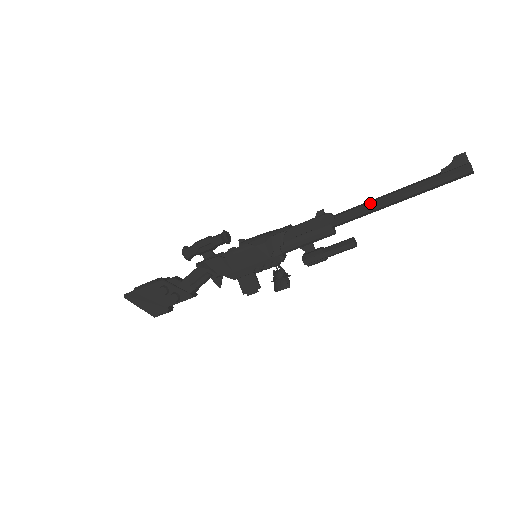
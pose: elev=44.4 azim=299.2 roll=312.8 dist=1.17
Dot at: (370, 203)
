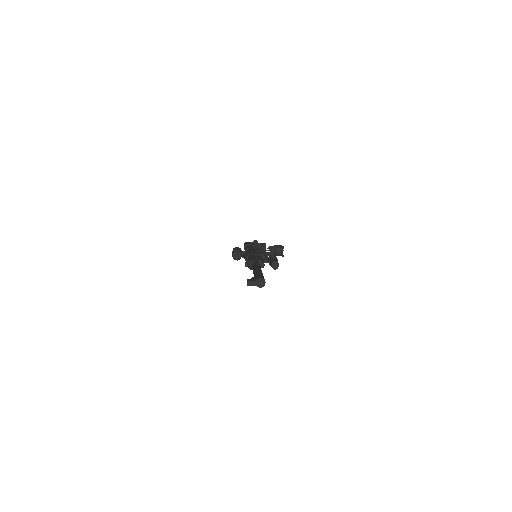
Dot at: occluded
